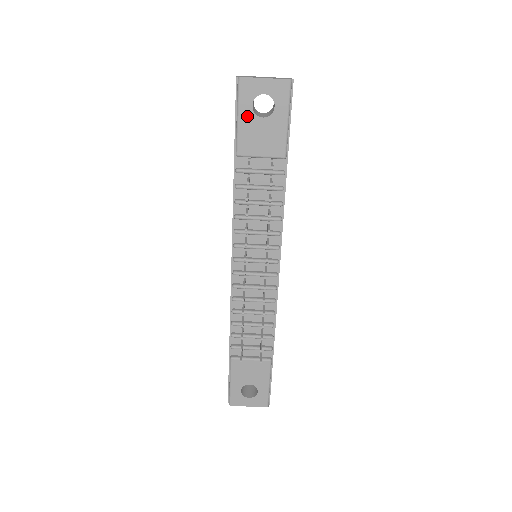
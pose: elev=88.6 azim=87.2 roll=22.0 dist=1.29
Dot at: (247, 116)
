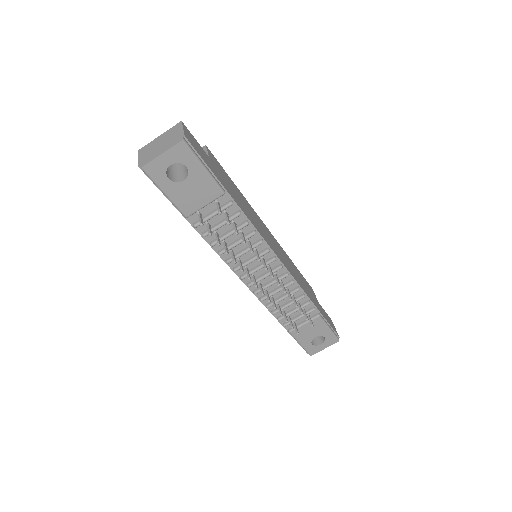
Dot at: (171, 188)
